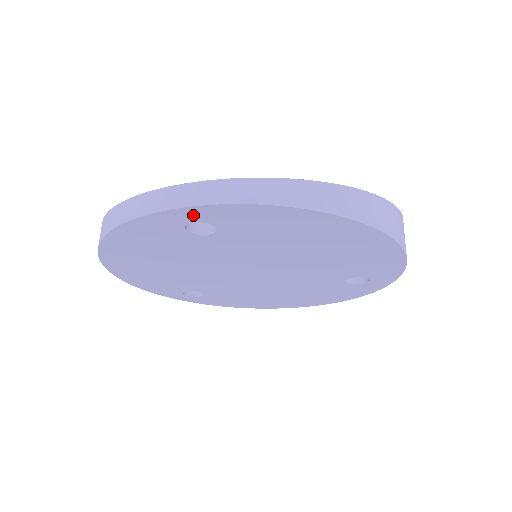
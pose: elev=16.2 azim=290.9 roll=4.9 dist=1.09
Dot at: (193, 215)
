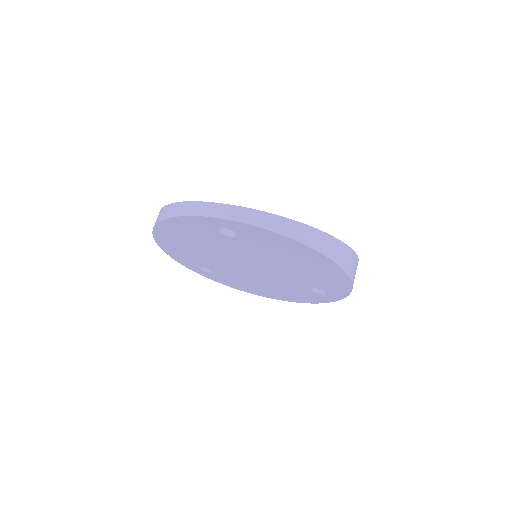
Dot at: (225, 224)
